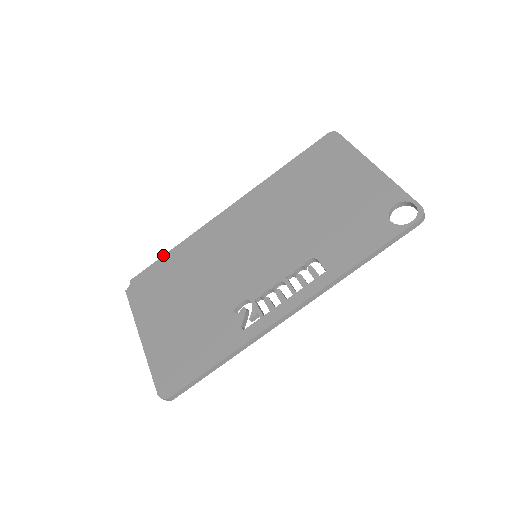
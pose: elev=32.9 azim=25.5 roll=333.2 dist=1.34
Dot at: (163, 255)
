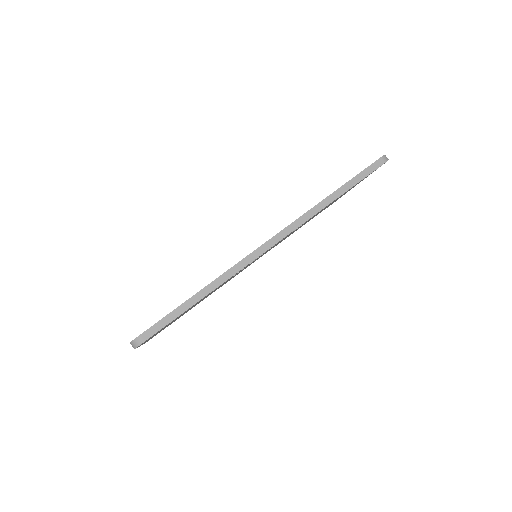
Dot at: occluded
